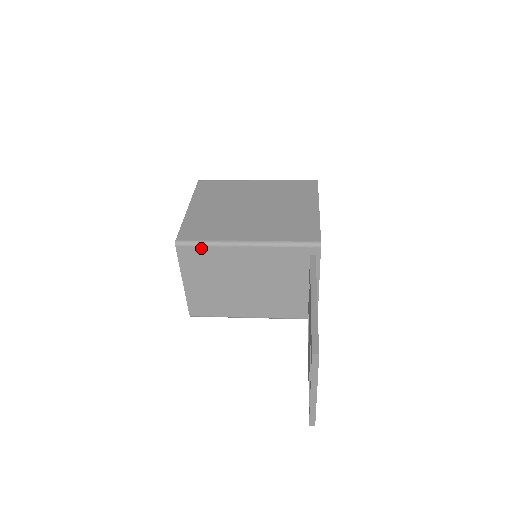
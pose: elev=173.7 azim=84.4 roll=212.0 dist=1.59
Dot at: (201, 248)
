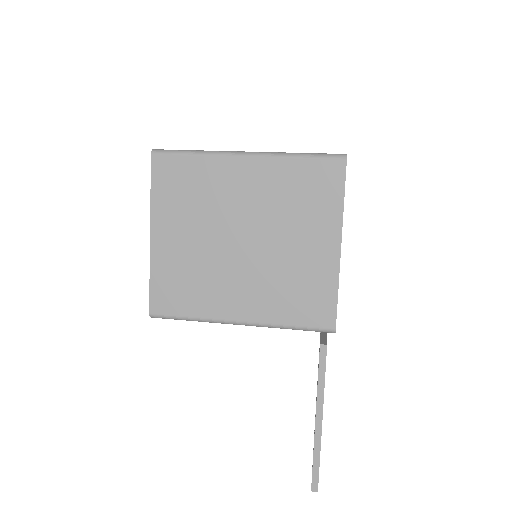
Dot at: (183, 319)
